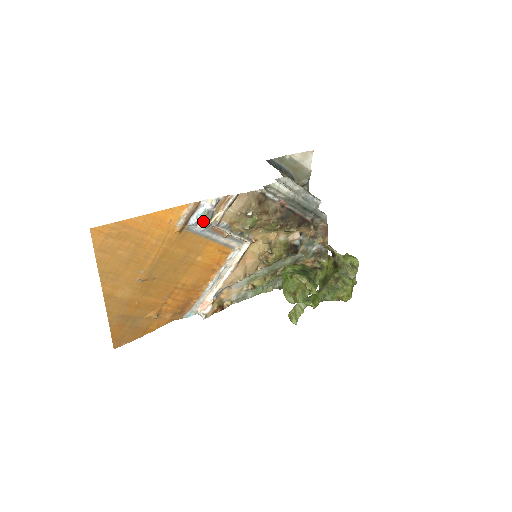
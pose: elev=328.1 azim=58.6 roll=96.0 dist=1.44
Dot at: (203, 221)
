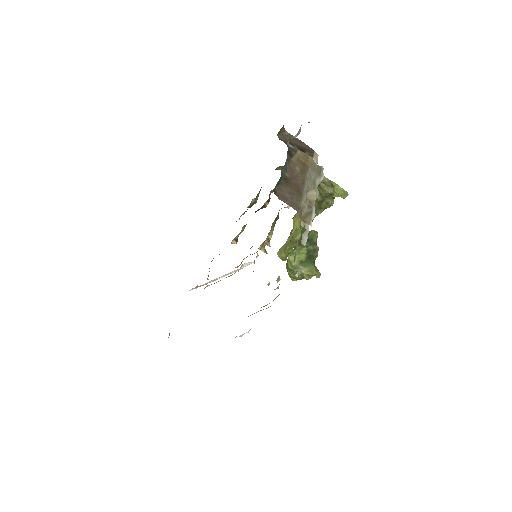
Dot at: occluded
